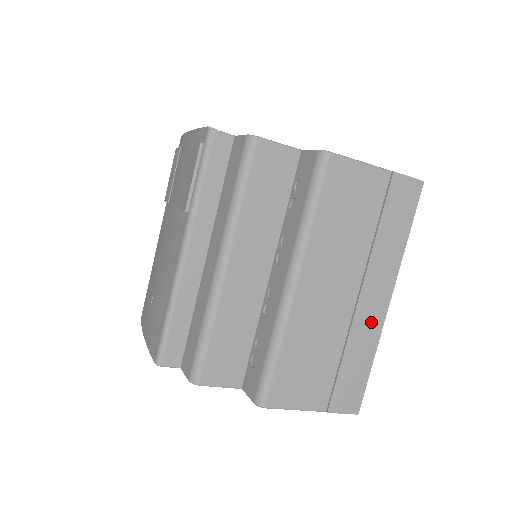
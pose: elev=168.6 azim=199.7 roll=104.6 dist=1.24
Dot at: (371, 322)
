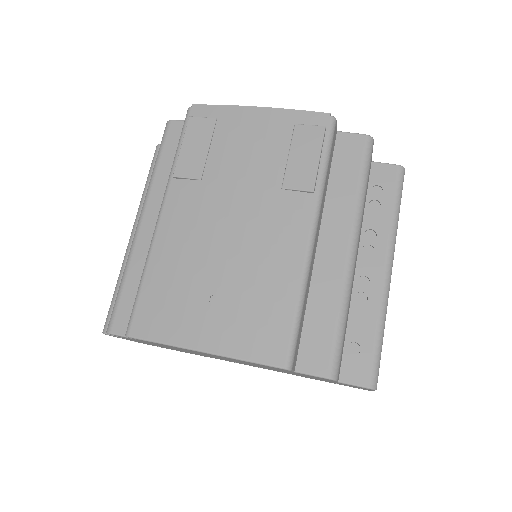
Dot at: occluded
